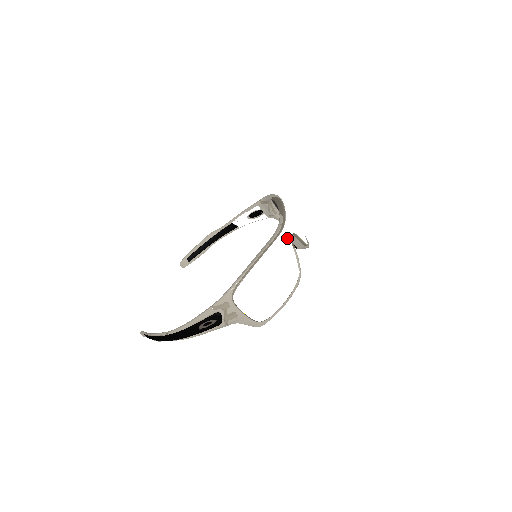
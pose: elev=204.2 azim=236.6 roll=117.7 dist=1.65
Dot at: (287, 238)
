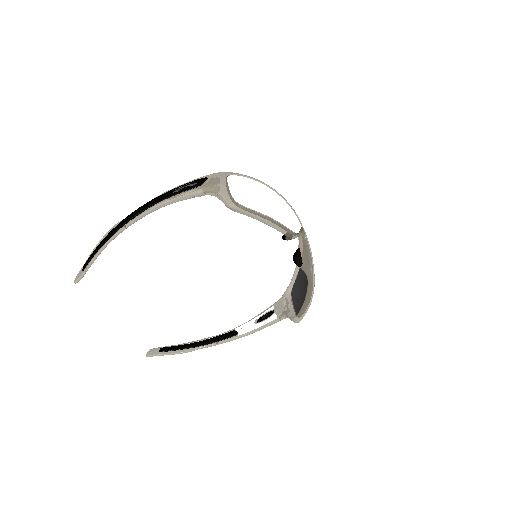
Dot at: (299, 222)
